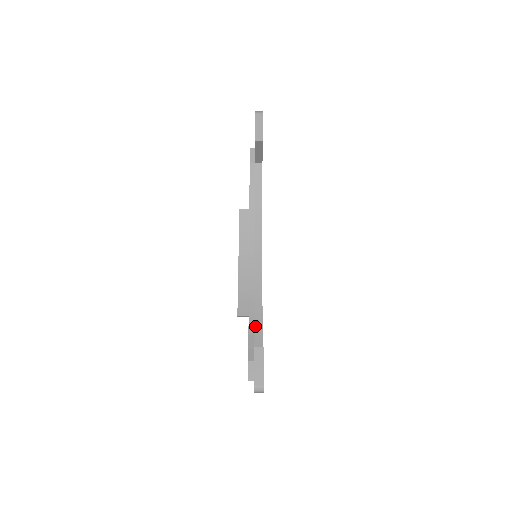
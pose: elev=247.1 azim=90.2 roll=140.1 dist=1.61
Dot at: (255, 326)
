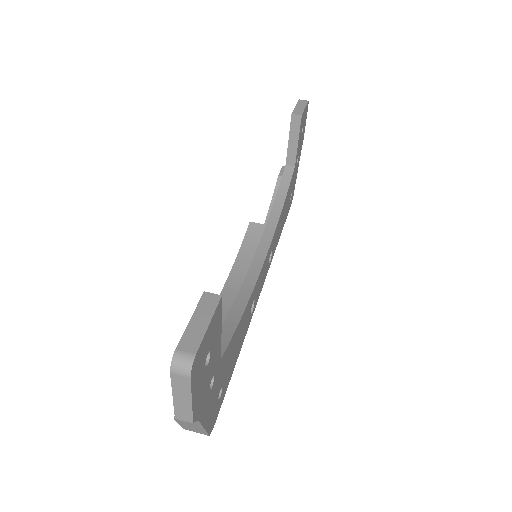
Dot at: (222, 328)
